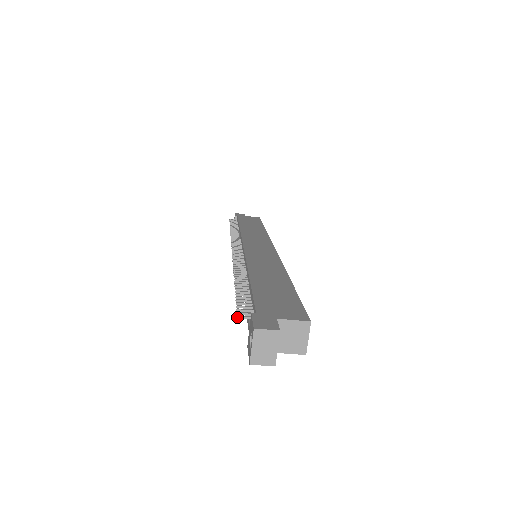
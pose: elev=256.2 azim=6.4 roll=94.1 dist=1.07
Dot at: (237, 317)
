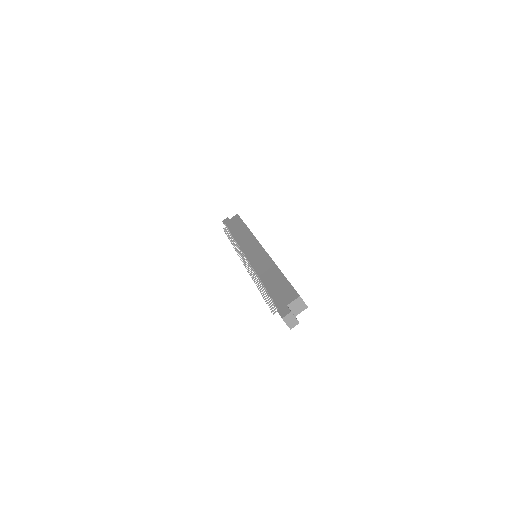
Dot at: (273, 314)
